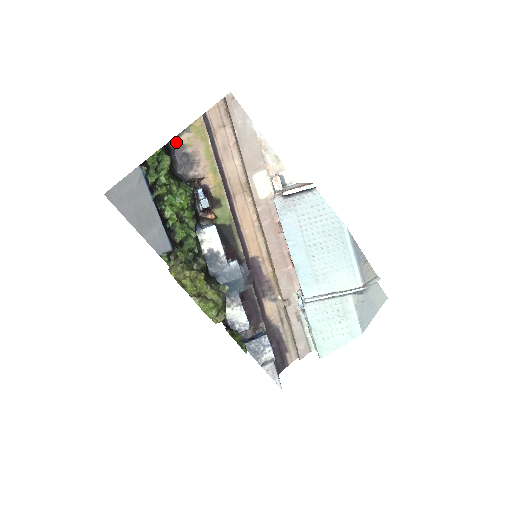
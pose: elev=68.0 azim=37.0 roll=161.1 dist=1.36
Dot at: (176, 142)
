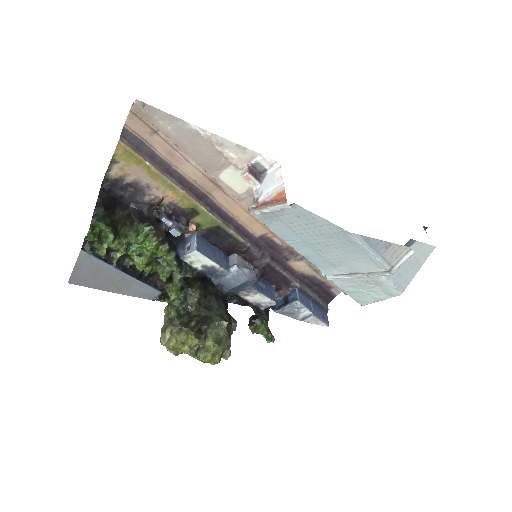
Dot at: (110, 178)
